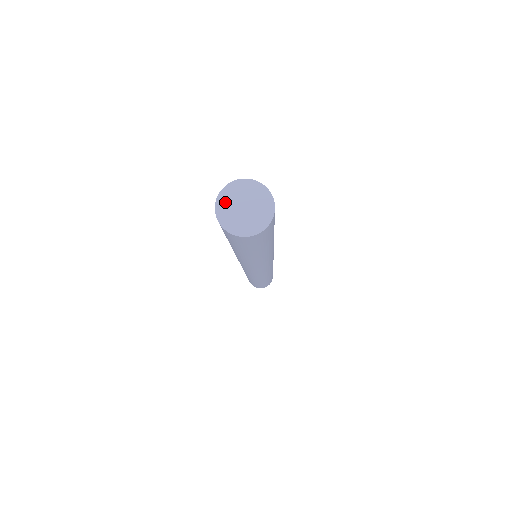
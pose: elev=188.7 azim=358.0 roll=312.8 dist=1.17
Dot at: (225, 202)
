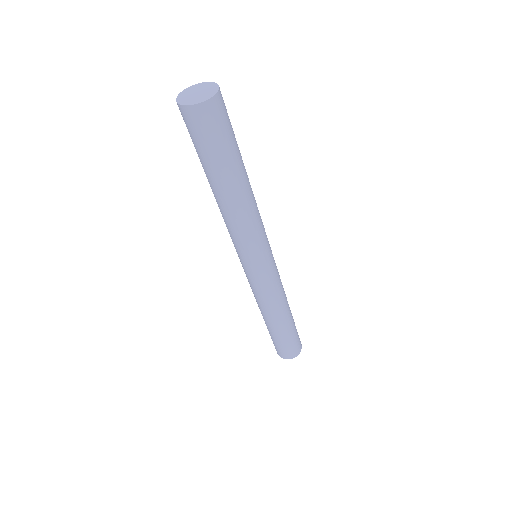
Dot at: (185, 93)
